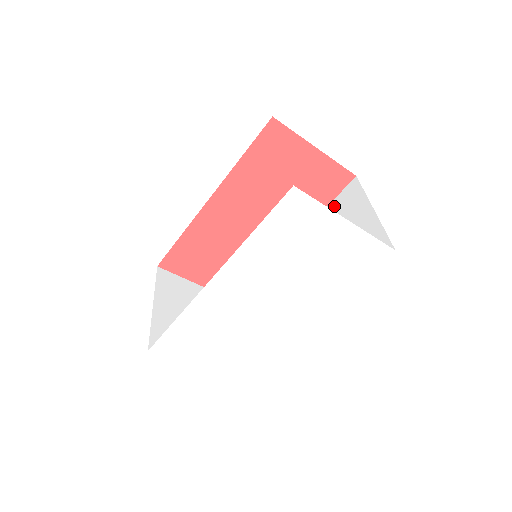
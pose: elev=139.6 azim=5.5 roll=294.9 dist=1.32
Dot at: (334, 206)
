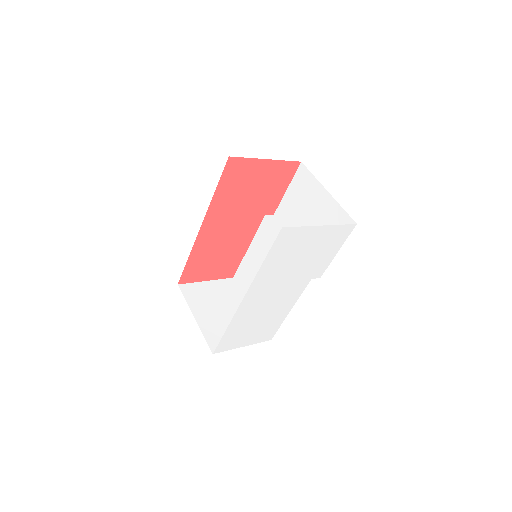
Dot at: (293, 189)
